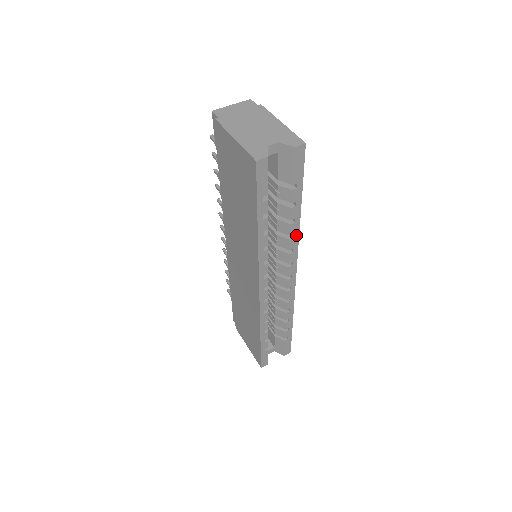
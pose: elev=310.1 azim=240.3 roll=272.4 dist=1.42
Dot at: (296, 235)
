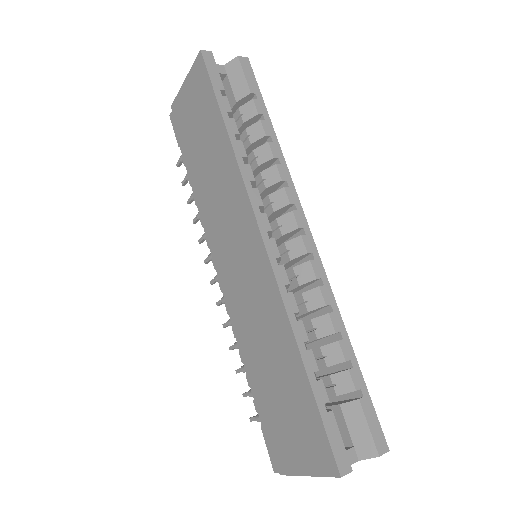
Dot at: (282, 162)
